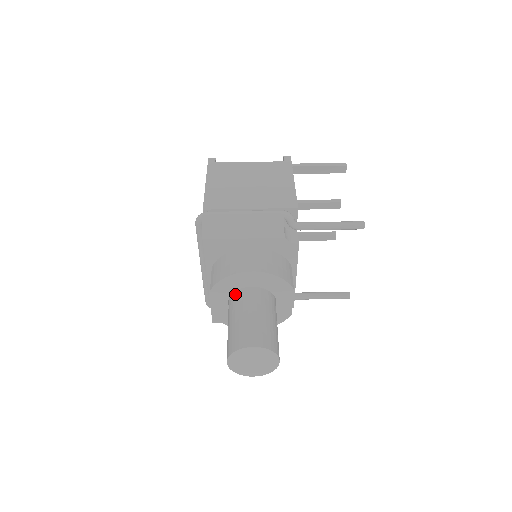
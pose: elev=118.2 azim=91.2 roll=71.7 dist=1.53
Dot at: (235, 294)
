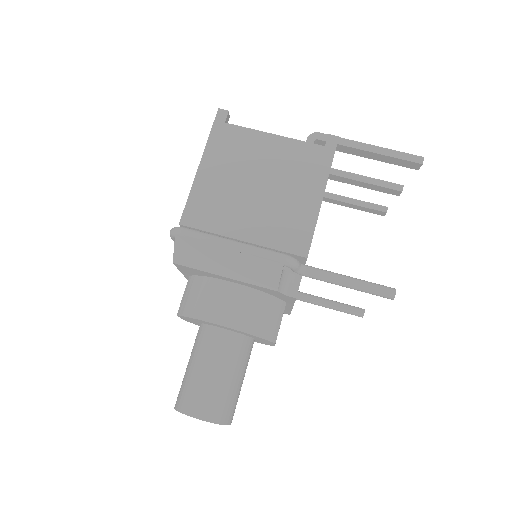
Dot at: (205, 328)
